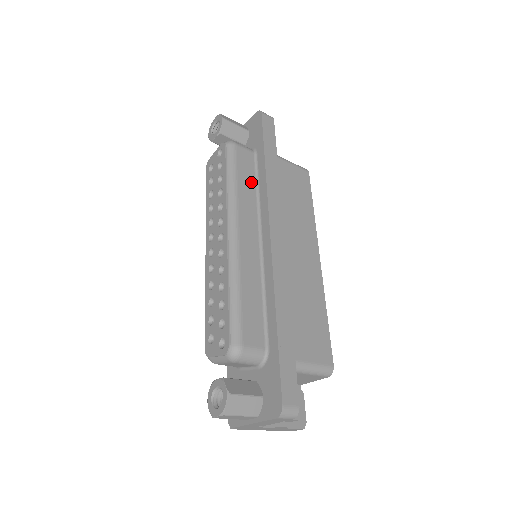
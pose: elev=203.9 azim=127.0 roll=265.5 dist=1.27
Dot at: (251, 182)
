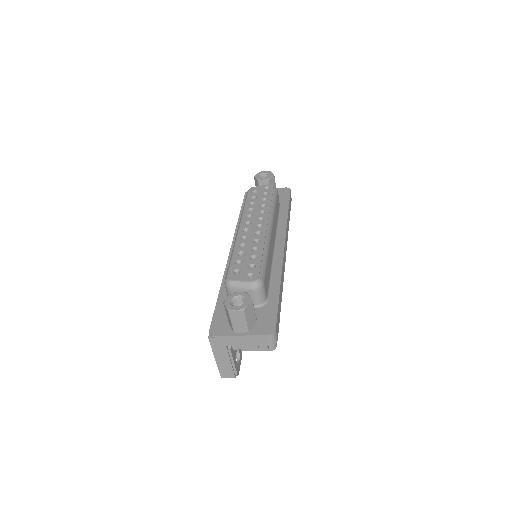
Dot at: (277, 215)
